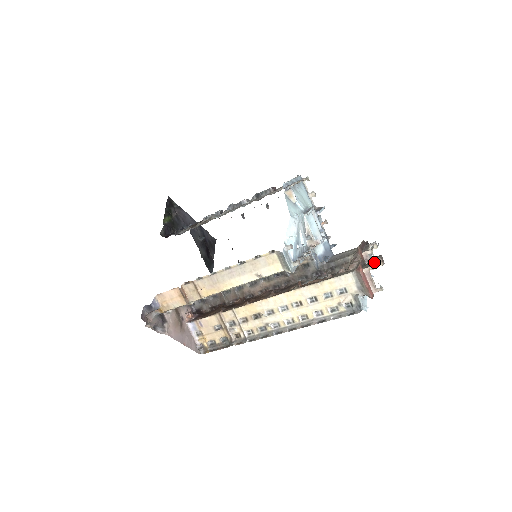
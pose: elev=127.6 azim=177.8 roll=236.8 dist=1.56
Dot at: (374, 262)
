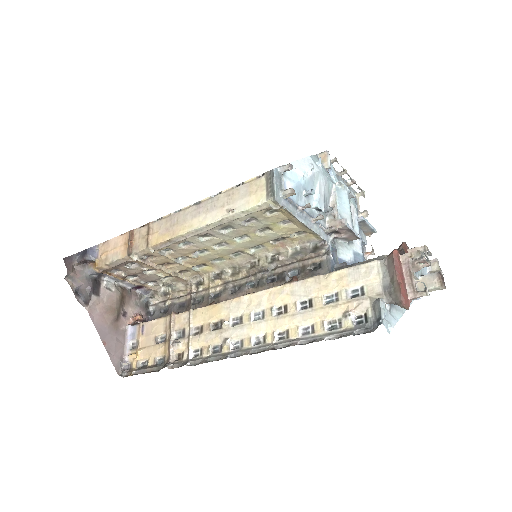
Dot at: (427, 279)
